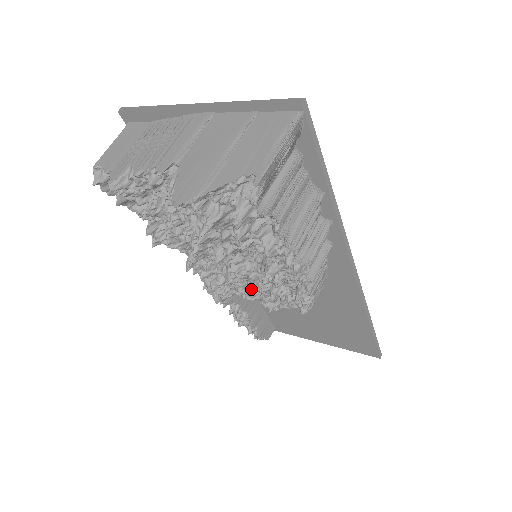
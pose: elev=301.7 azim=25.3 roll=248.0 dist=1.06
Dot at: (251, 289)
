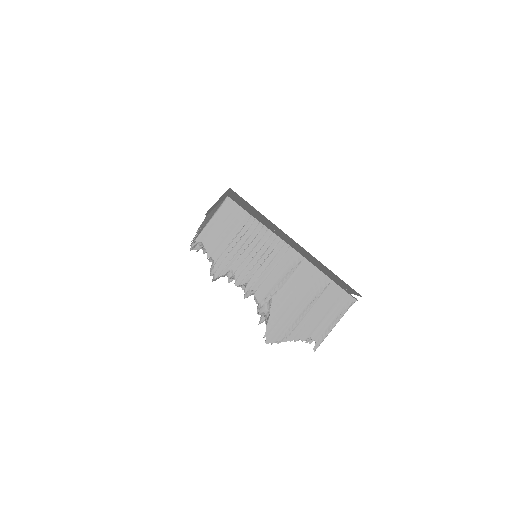
Dot at: occluded
